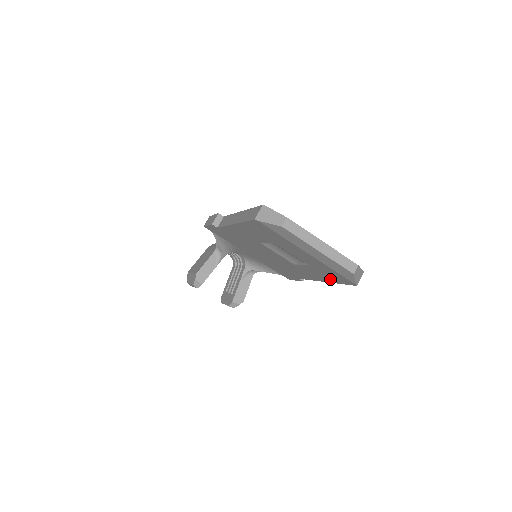
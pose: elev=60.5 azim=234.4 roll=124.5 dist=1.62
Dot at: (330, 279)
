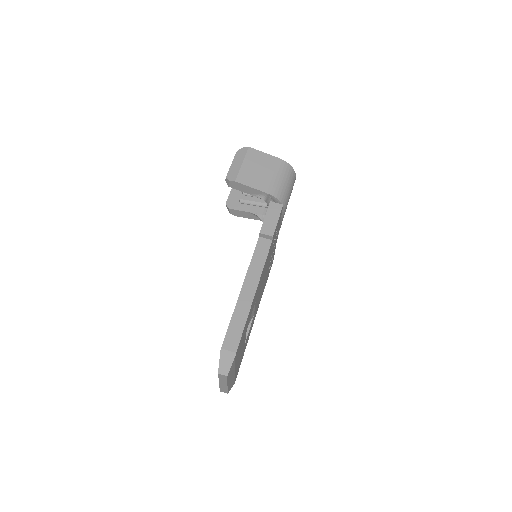
Dot at: occluded
